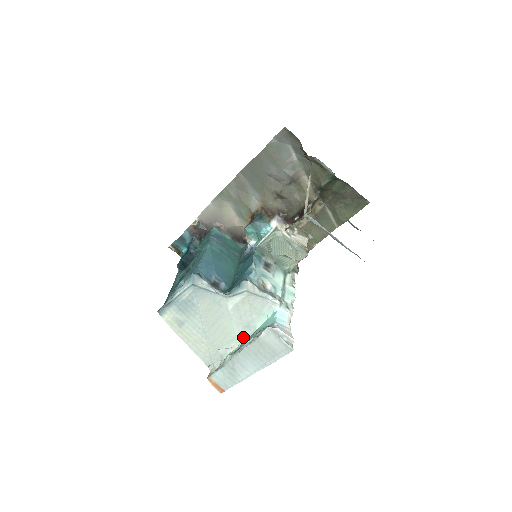
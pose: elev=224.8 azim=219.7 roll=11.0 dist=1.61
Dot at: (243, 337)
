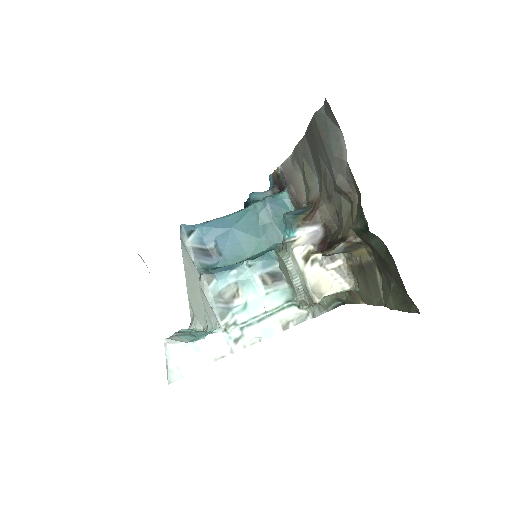
Dot at: (207, 326)
